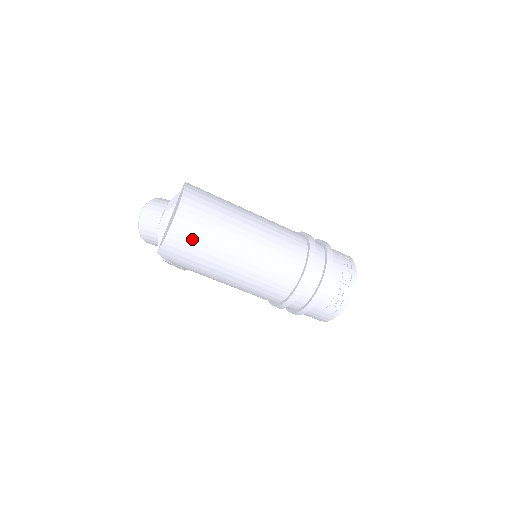
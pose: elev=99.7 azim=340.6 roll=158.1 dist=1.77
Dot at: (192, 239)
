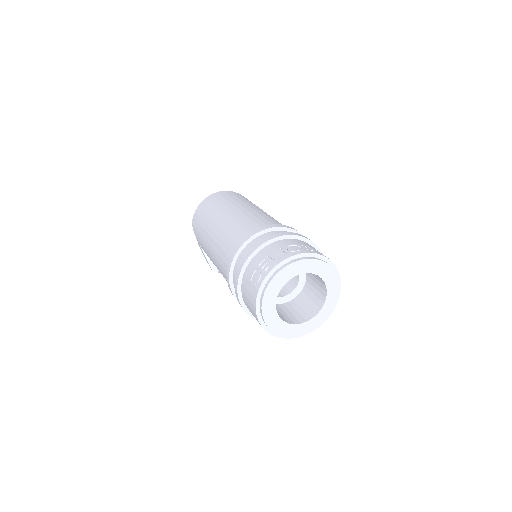
Dot at: (208, 206)
